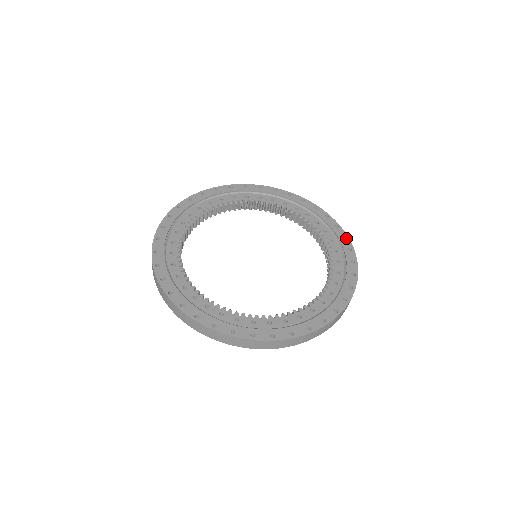
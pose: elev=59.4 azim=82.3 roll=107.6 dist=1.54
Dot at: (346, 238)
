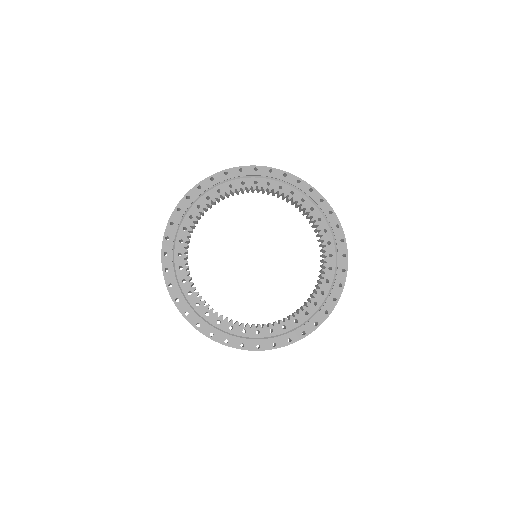
Dot at: (343, 241)
